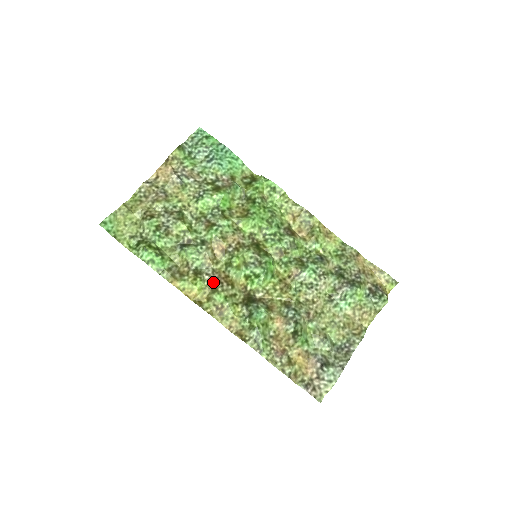
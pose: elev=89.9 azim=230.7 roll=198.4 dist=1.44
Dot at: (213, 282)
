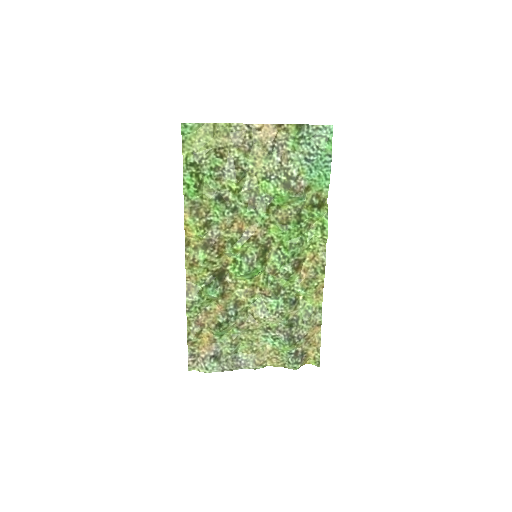
Dot at: (210, 242)
